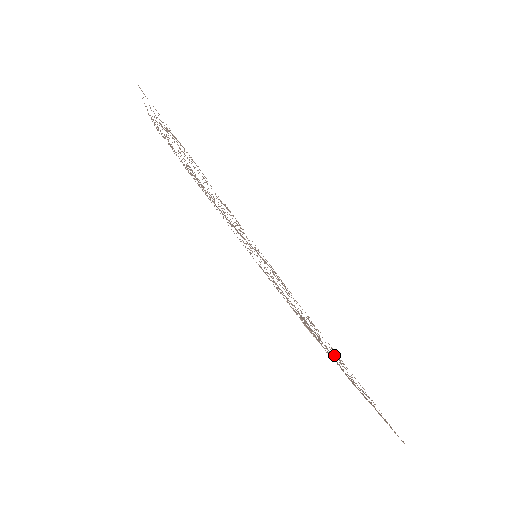
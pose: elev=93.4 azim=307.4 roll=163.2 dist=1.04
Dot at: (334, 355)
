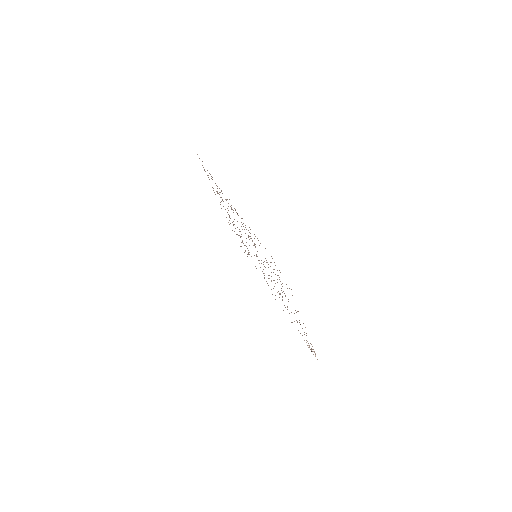
Dot at: occluded
